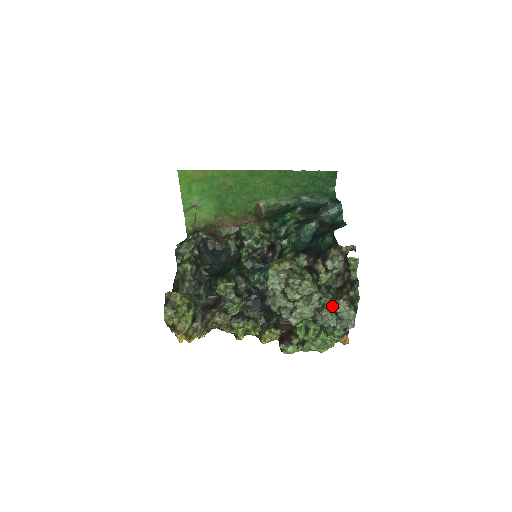
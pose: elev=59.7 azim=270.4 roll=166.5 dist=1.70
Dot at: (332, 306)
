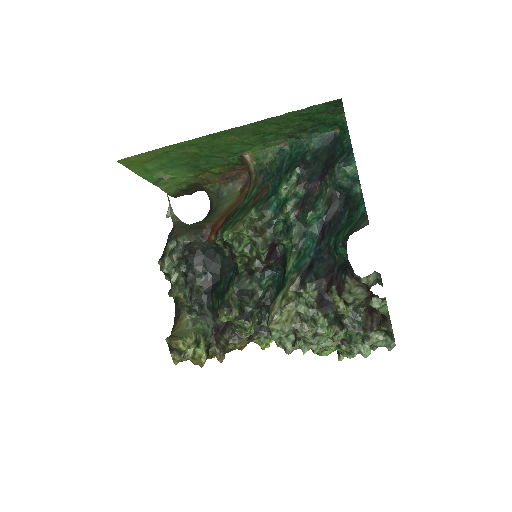
Dot at: (361, 339)
